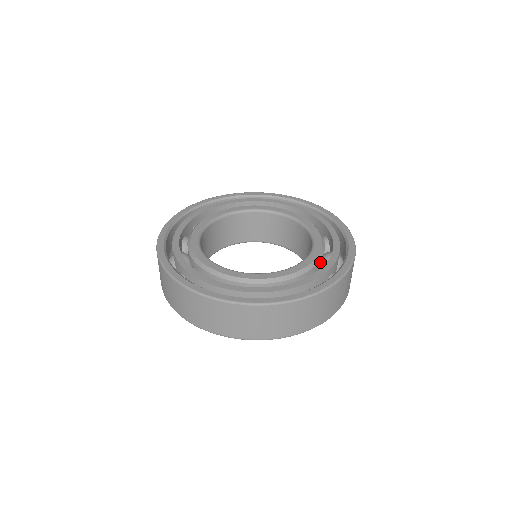
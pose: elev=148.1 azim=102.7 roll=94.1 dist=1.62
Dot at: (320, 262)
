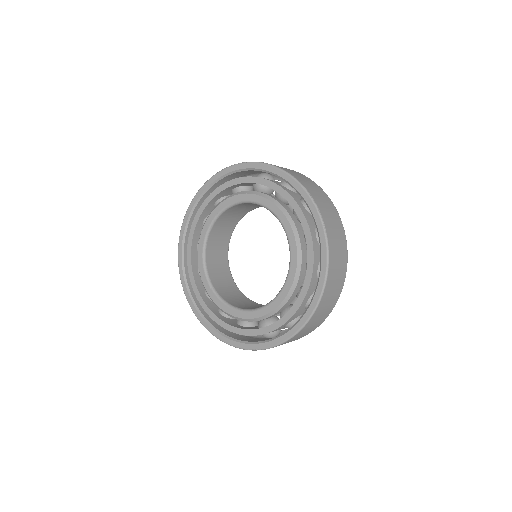
Dot at: occluded
